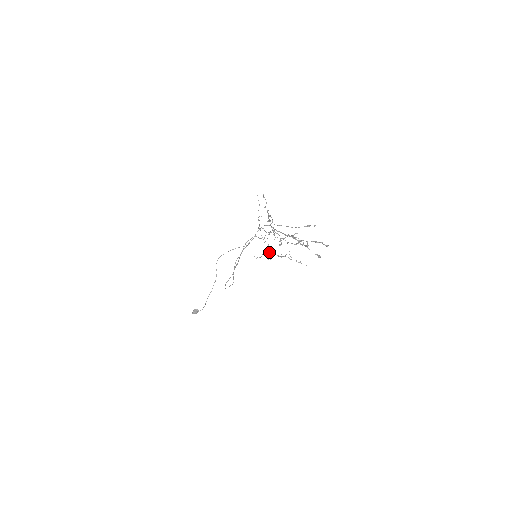
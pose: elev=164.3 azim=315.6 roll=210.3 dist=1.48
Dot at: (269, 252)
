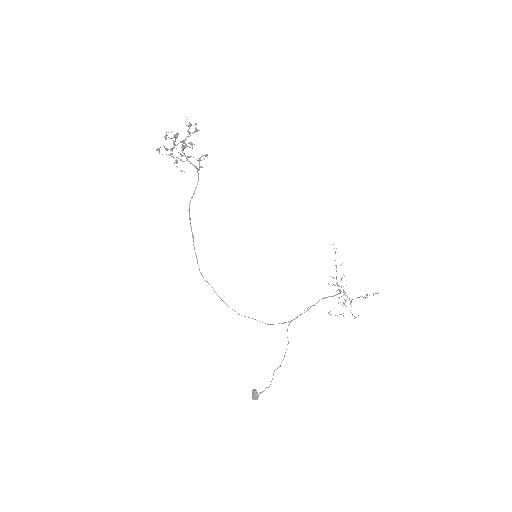
Dot at: occluded
